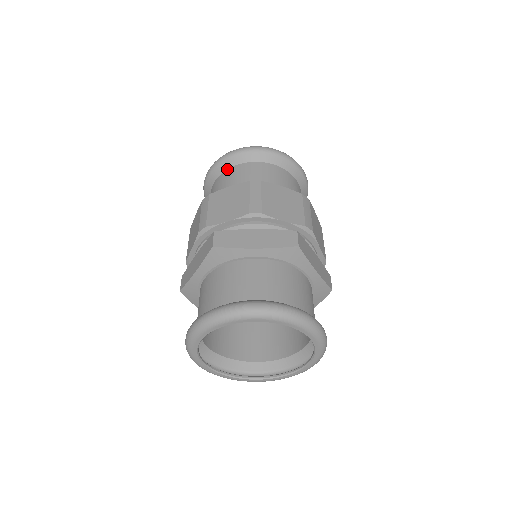
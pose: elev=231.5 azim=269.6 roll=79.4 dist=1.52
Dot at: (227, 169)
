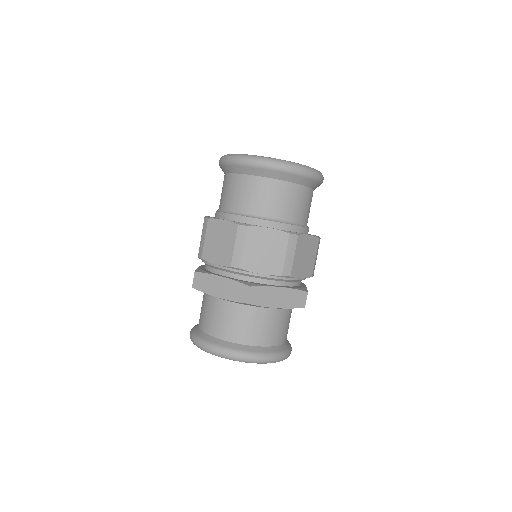
Dot at: (265, 177)
